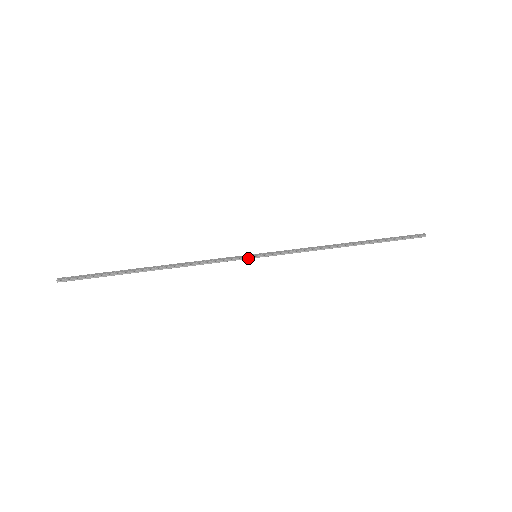
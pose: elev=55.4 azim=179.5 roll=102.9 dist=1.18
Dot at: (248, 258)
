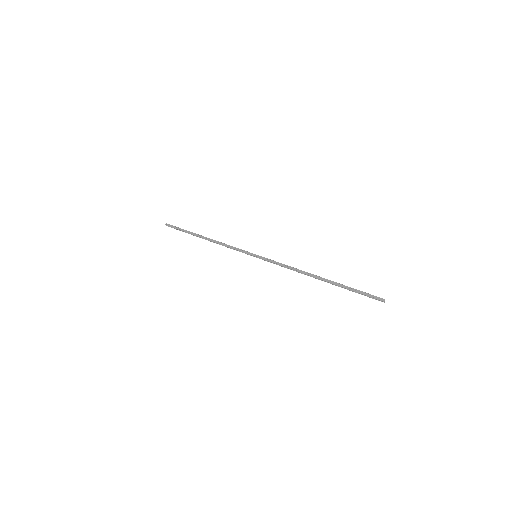
Dot at: (251, 255)
